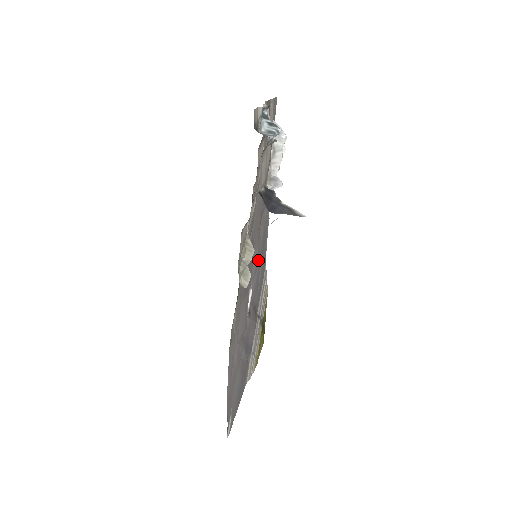
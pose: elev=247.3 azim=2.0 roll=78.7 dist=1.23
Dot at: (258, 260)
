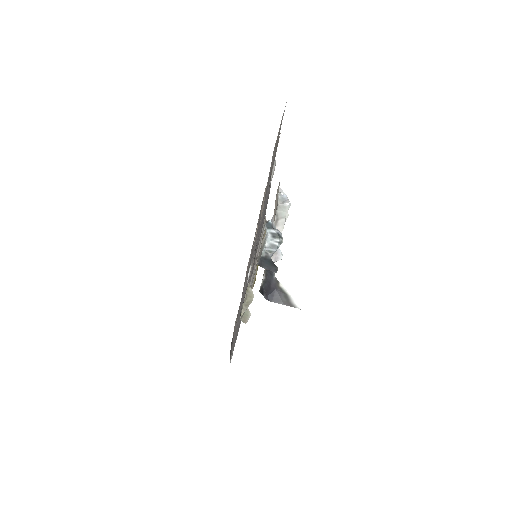
Dot at: occluded
